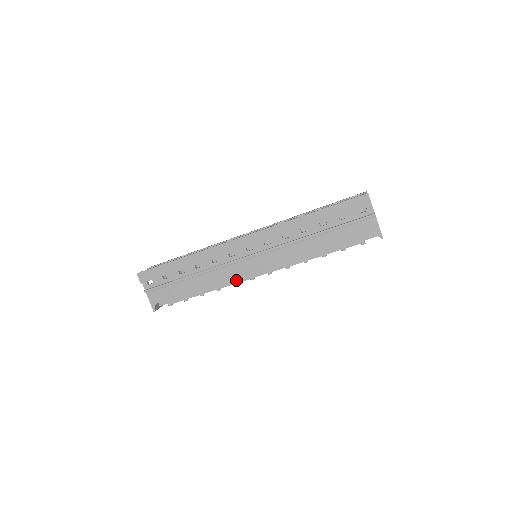
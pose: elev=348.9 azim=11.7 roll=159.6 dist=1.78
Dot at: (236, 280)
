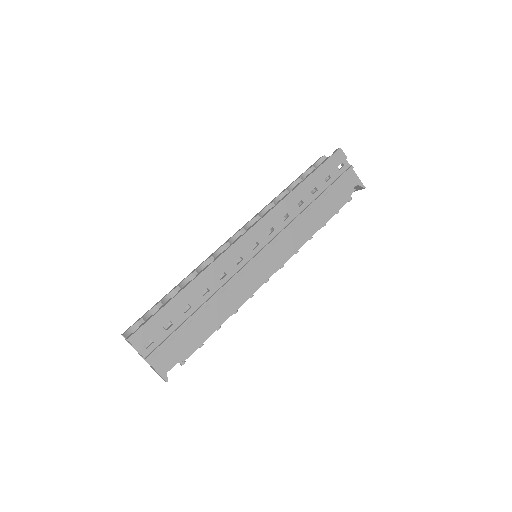
Dot at: (254, 288)
